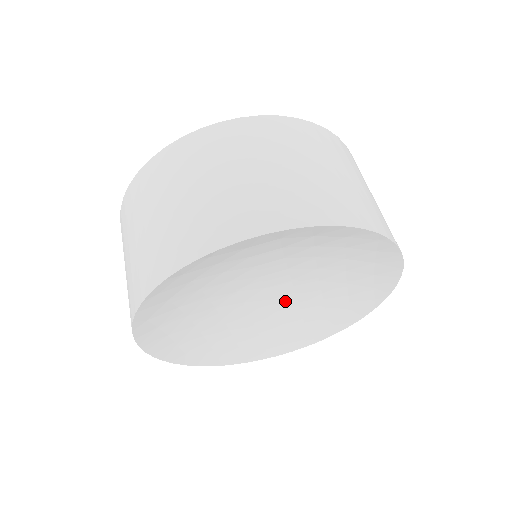
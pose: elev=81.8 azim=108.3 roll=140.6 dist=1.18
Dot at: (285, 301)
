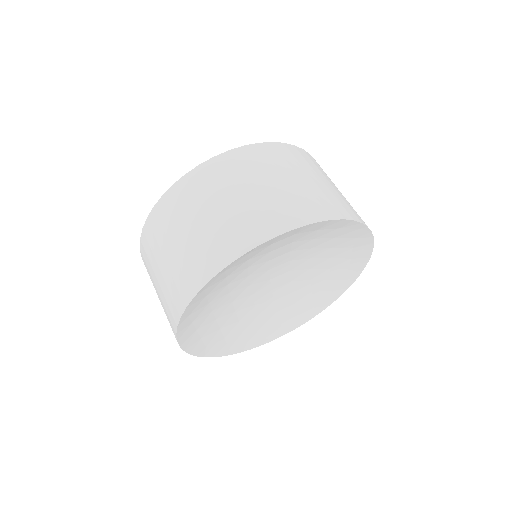
Dot at: (282, 290)
